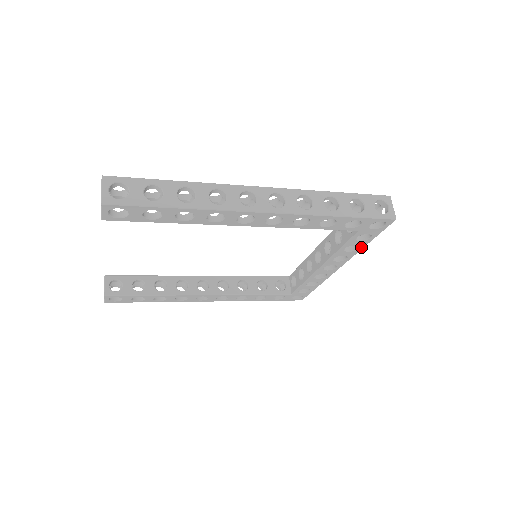
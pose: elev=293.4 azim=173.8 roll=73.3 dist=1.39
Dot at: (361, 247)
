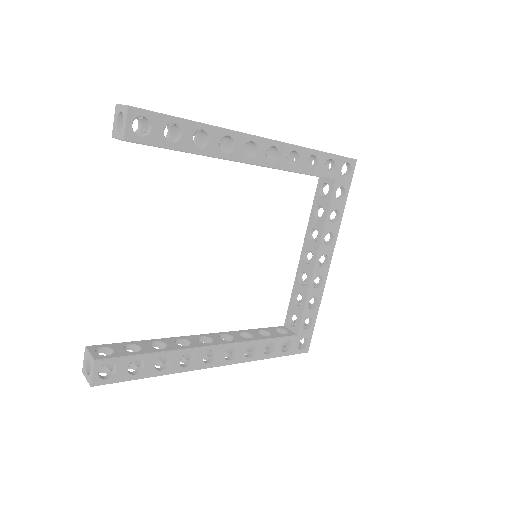
Dot at: (341, 214)
